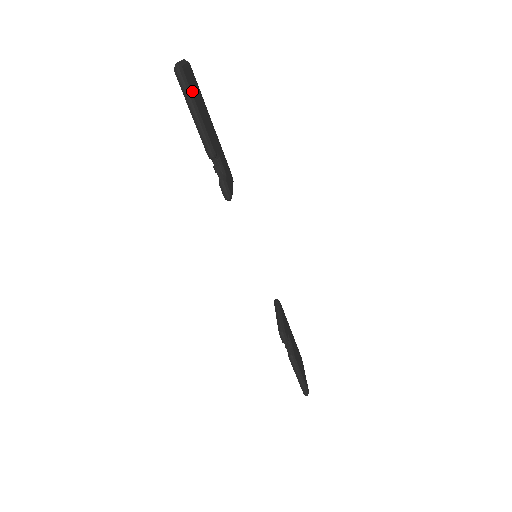
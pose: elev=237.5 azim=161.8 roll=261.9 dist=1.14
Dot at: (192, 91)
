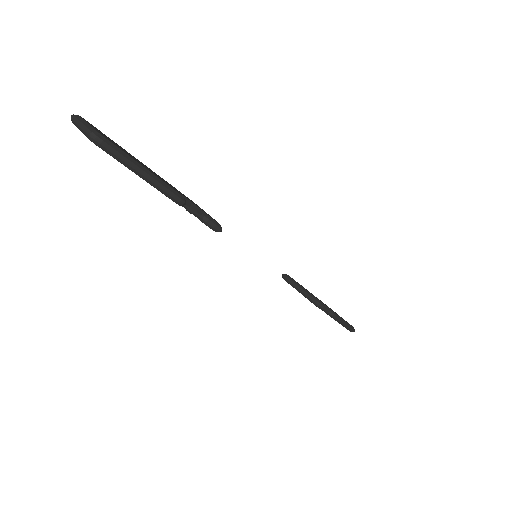
Dot at: (122, 150)
